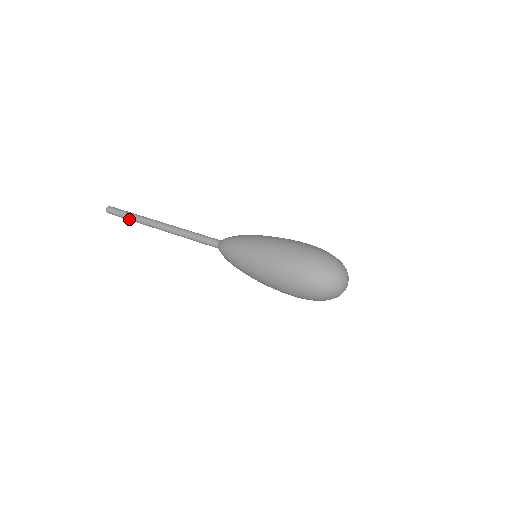
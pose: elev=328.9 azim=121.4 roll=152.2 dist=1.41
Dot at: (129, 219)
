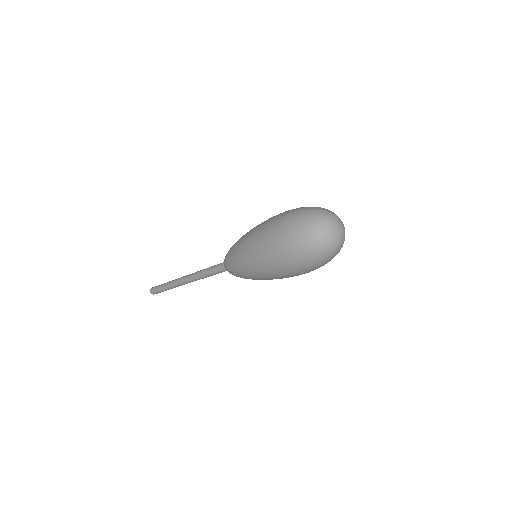
Dot at: (164, 287)
